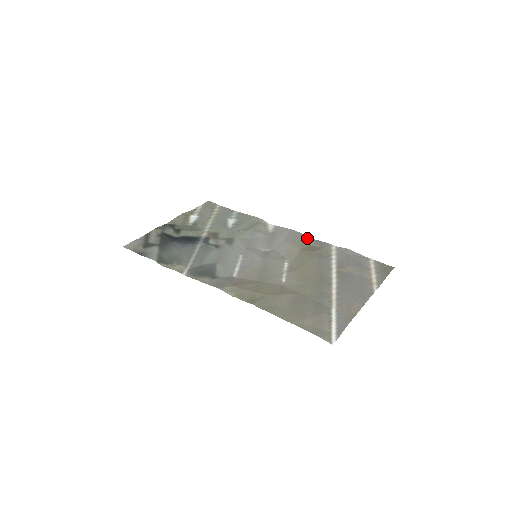
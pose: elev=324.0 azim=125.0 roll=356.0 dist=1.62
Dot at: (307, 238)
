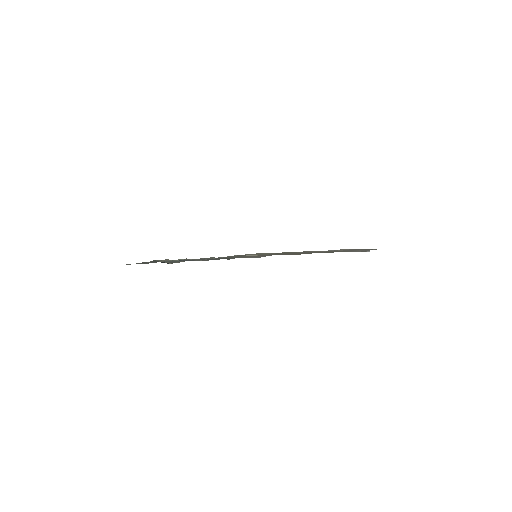
Dot at: occluded
